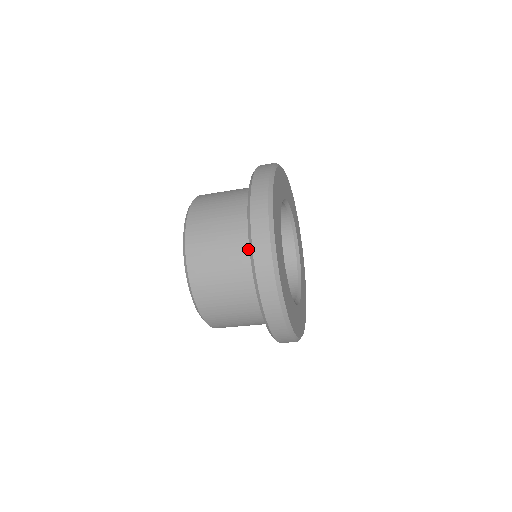
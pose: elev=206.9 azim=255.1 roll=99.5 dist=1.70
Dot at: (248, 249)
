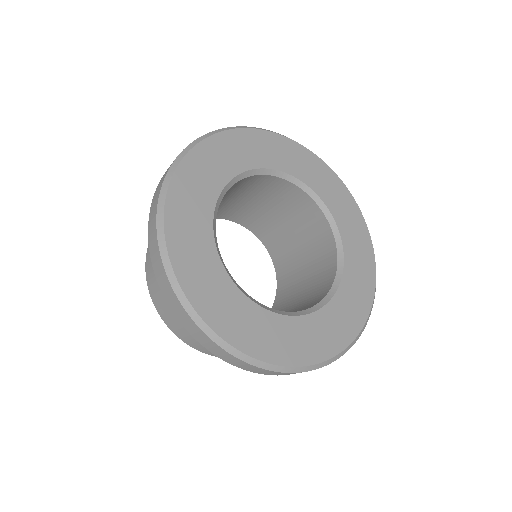
Dot at: occluded
